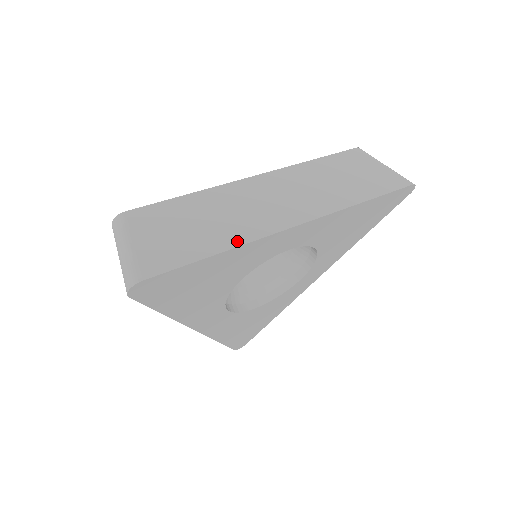
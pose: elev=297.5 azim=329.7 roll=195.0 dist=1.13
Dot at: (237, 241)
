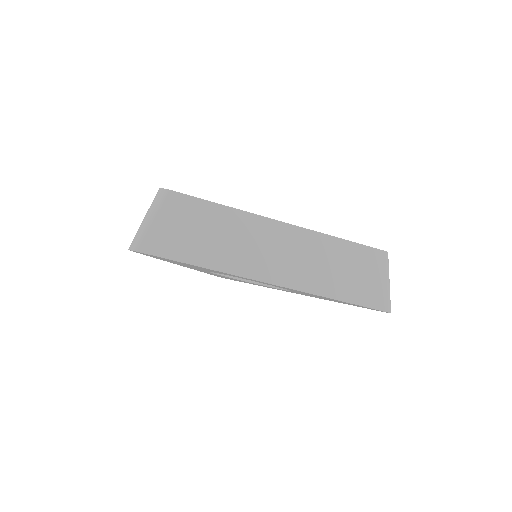
Dot at: (220, 266)
